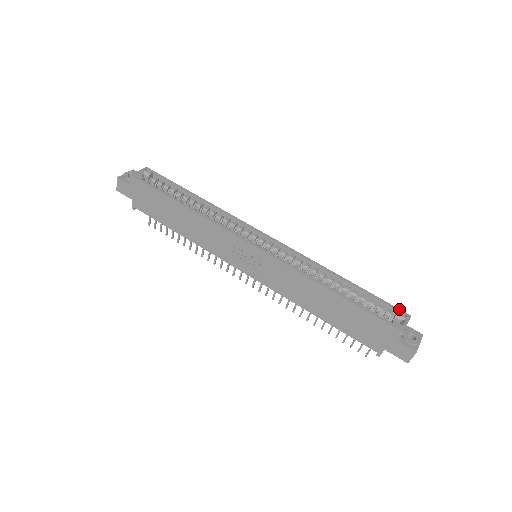
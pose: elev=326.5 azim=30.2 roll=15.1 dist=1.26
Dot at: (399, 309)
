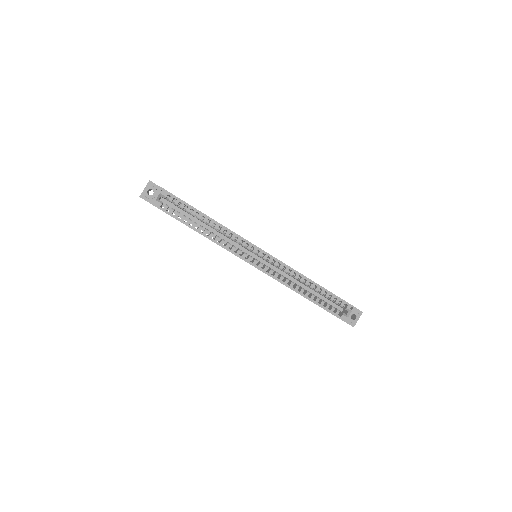
Dot at: (349, 304)
